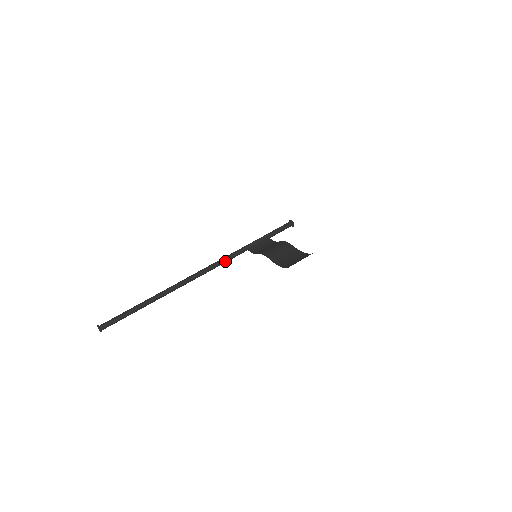
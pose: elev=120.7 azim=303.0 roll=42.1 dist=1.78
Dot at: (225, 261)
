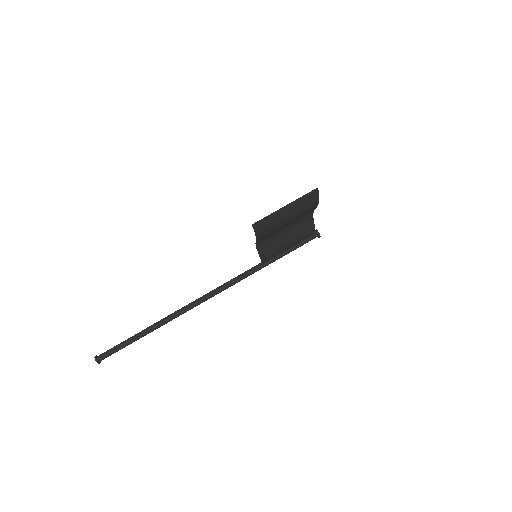
Dot at: (236, 280)
